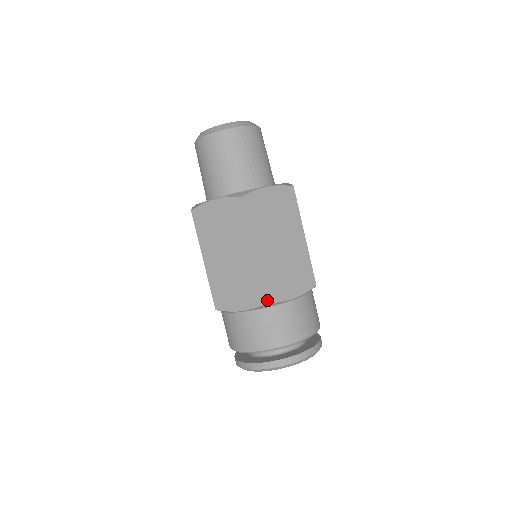
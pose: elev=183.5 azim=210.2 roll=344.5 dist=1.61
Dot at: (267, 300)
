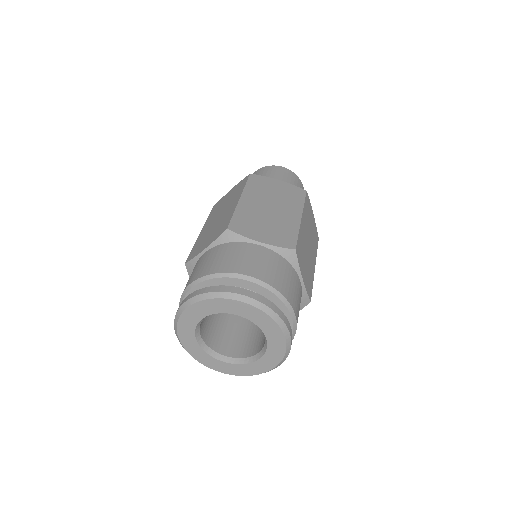
Dot at: (296, 248)
